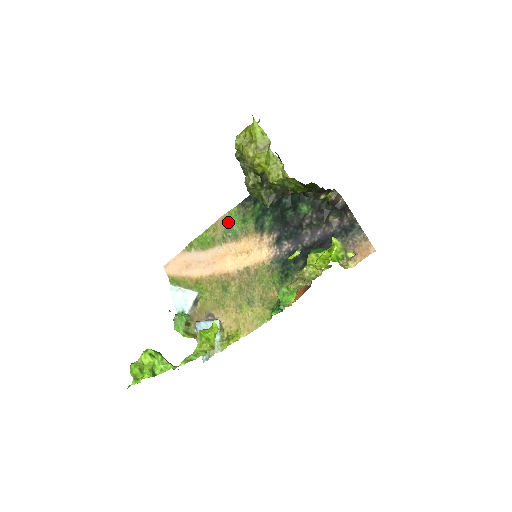
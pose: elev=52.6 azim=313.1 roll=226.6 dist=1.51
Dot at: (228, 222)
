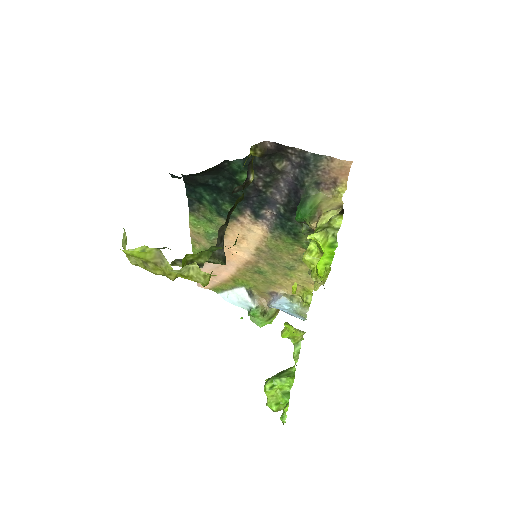
Dot at: (200, 231)
